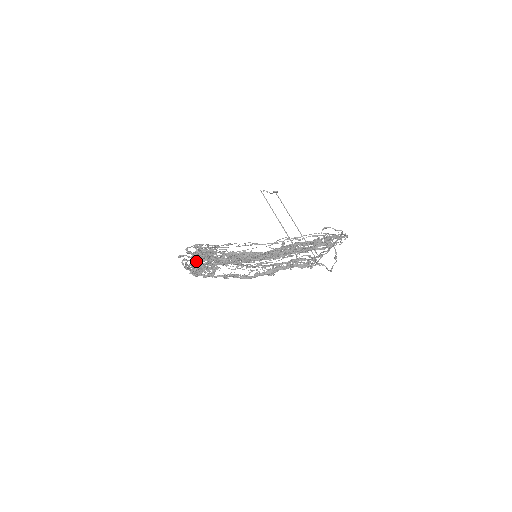
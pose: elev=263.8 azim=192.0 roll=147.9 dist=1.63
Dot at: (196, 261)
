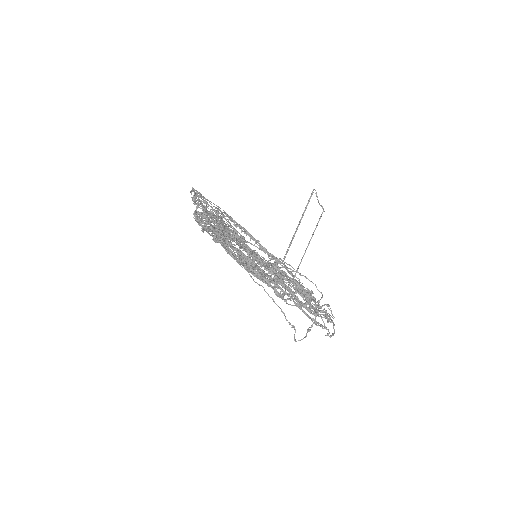
Dot at: (209, 220)
